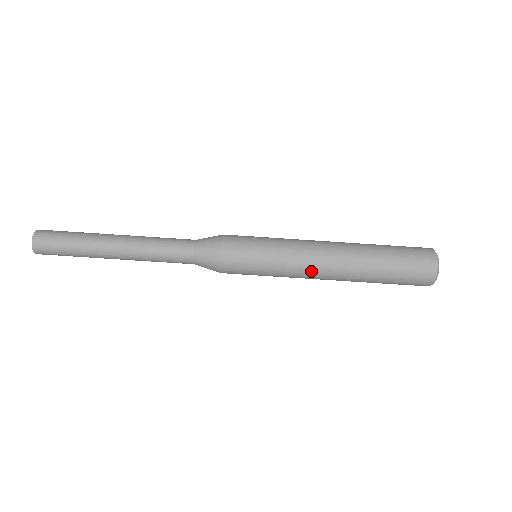
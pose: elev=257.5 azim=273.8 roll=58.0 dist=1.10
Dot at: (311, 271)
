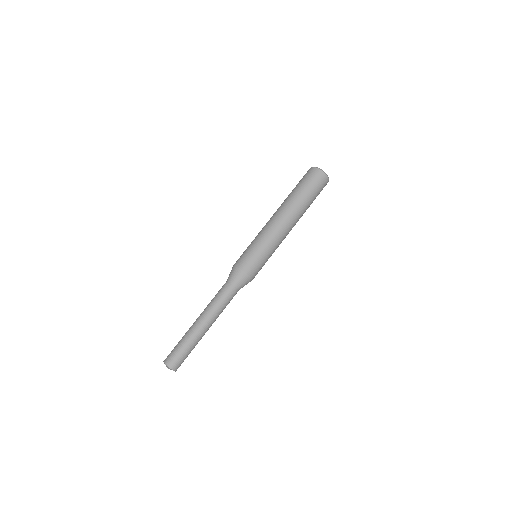
Dot at: (272, 224)
